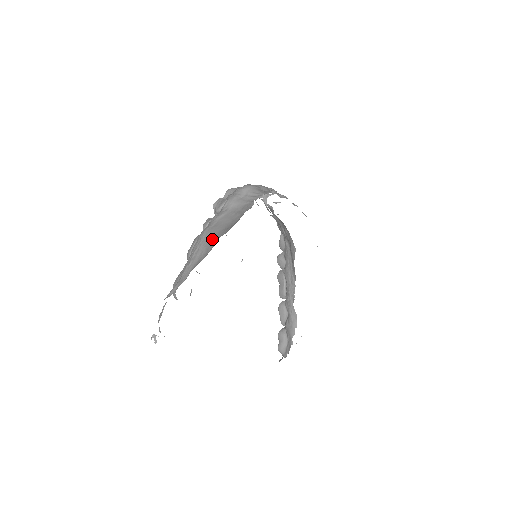
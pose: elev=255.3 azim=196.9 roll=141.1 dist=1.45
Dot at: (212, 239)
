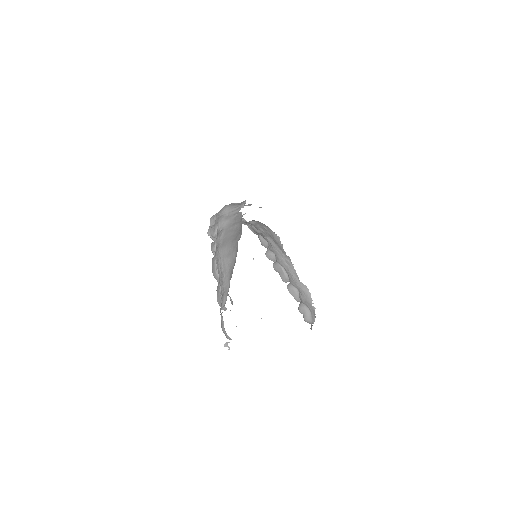
Dot at: (230, 250)
